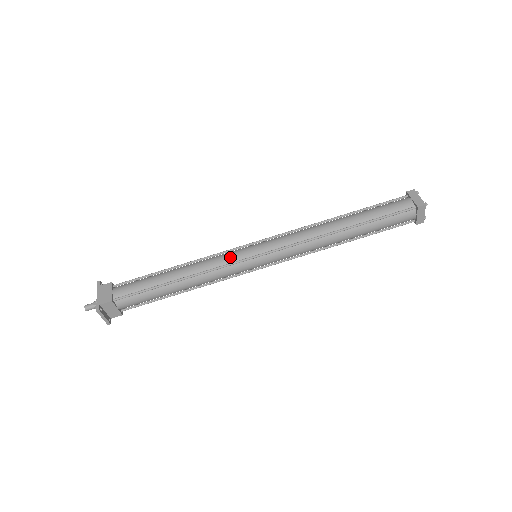
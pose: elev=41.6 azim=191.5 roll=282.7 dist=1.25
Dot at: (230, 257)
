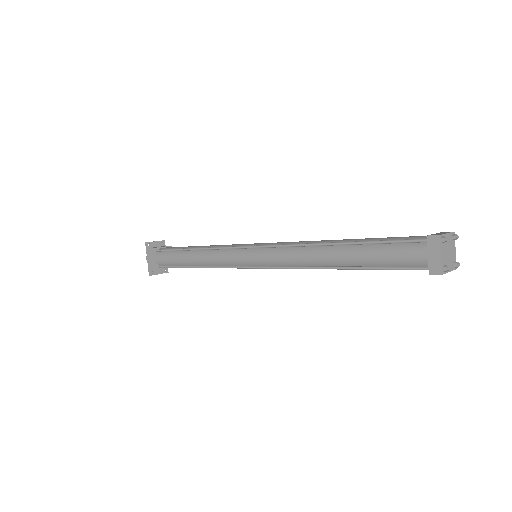
Dot at: (228, 260)
